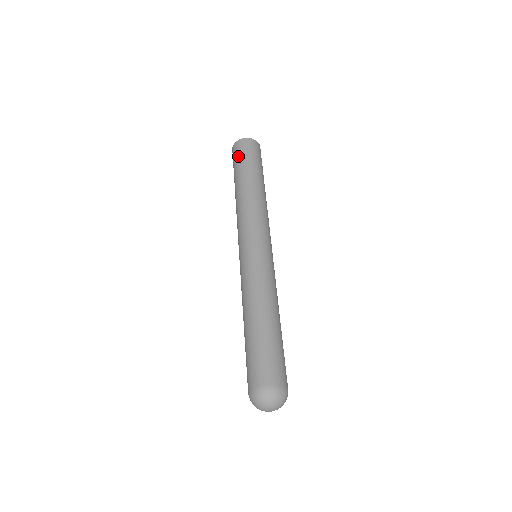
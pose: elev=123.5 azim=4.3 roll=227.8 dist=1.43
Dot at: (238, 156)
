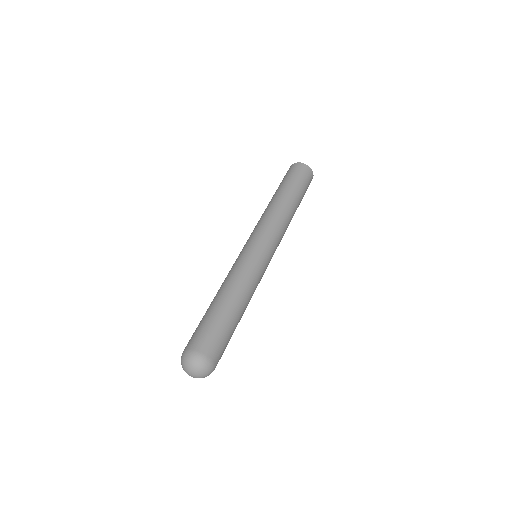
Dot at: occluded
